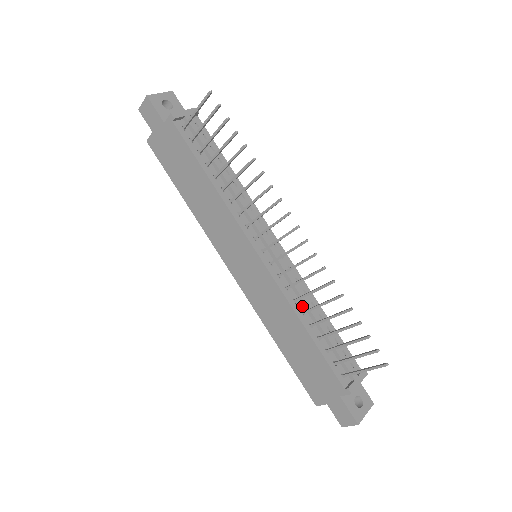
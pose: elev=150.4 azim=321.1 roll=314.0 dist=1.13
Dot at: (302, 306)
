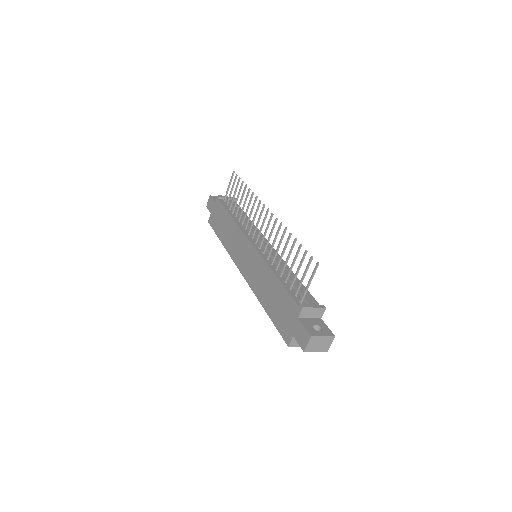
Dot at: occluded
